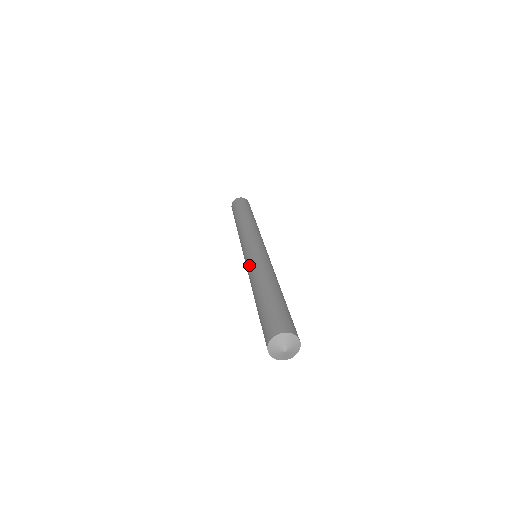
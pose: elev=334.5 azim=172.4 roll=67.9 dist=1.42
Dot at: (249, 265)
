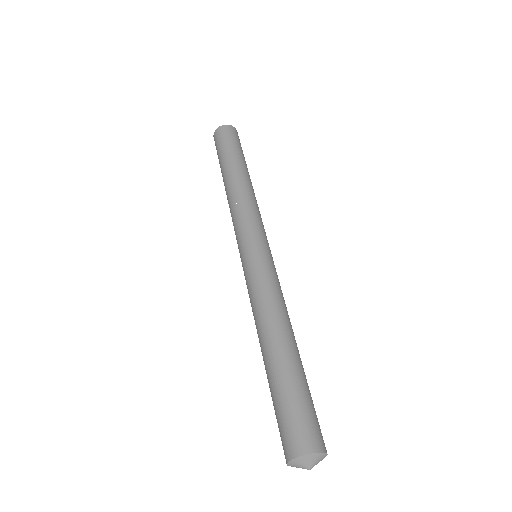
Dot at: (251, 286)
